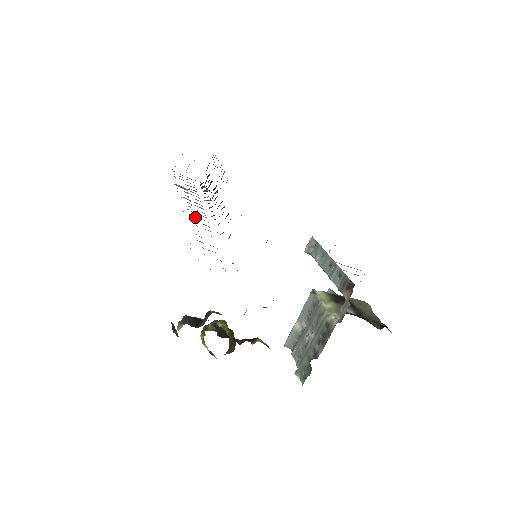
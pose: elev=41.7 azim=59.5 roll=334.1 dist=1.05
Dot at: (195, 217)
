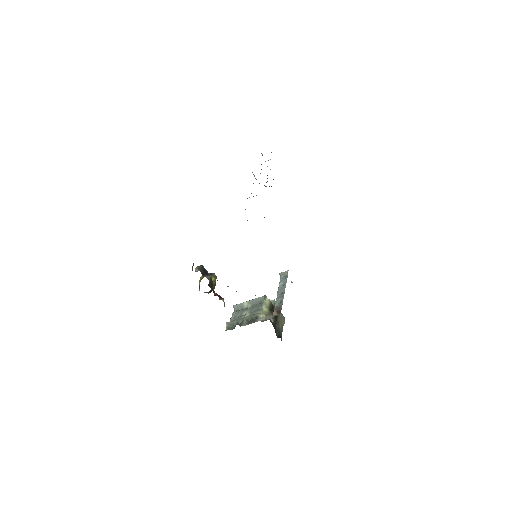
Dot at: (245, 209)
